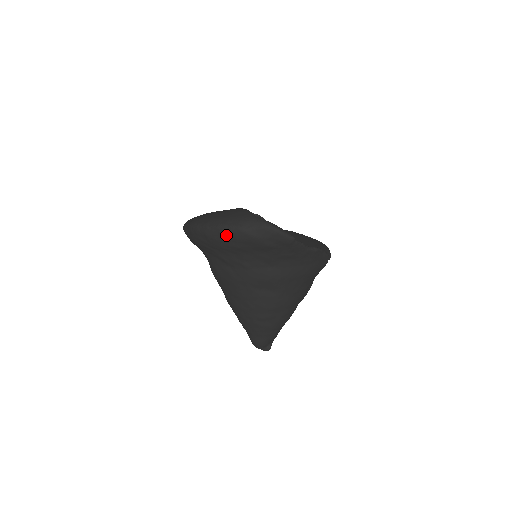
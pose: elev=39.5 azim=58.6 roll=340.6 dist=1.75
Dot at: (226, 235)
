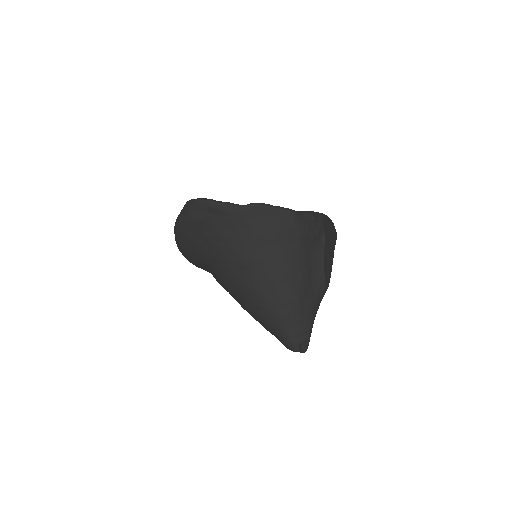
Dot at: (177, 233)
